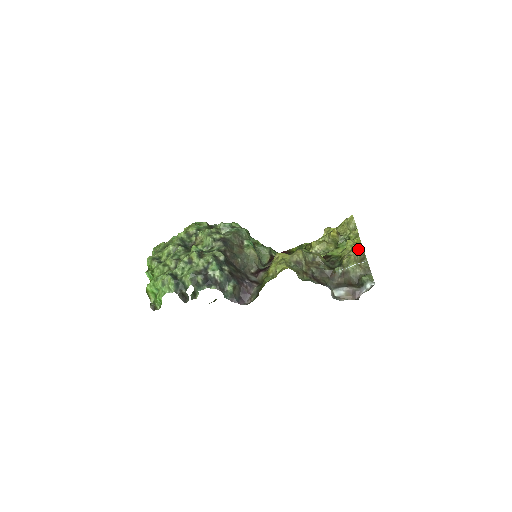
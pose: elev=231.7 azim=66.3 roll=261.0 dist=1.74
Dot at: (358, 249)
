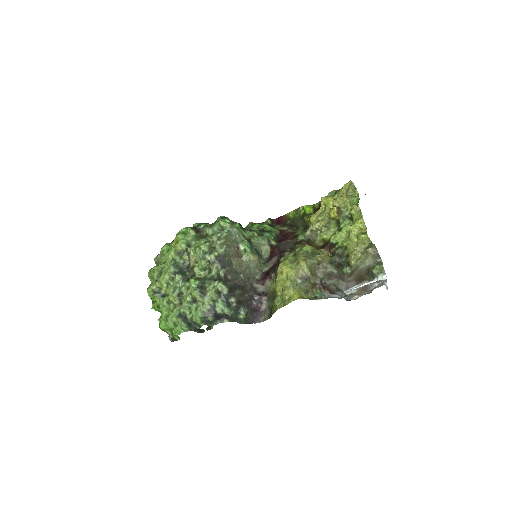
Dot at: (364, 240)
